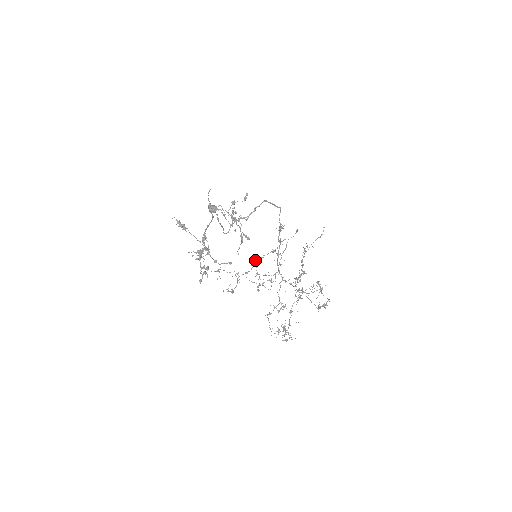
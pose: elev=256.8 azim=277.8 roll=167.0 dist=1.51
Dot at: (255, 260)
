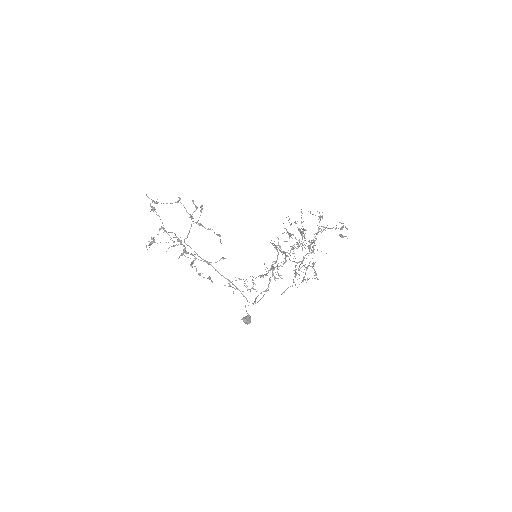
Dot at: occluded
